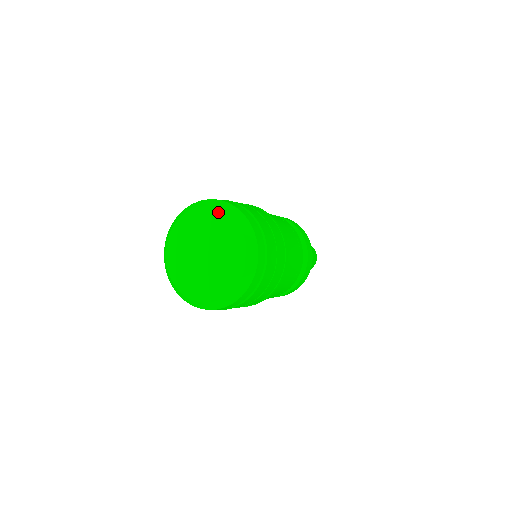
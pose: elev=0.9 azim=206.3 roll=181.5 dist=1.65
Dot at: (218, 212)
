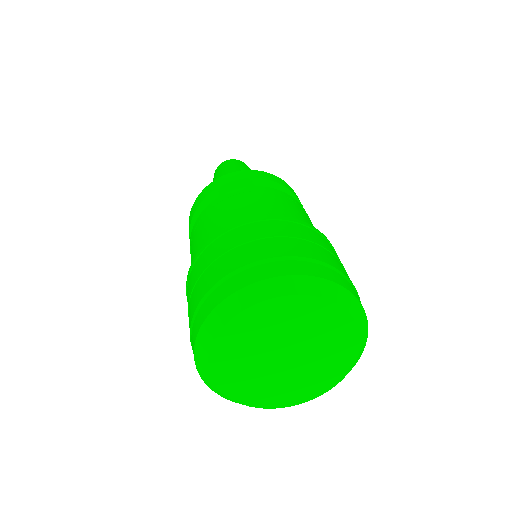
Dot at: (254, 310)
